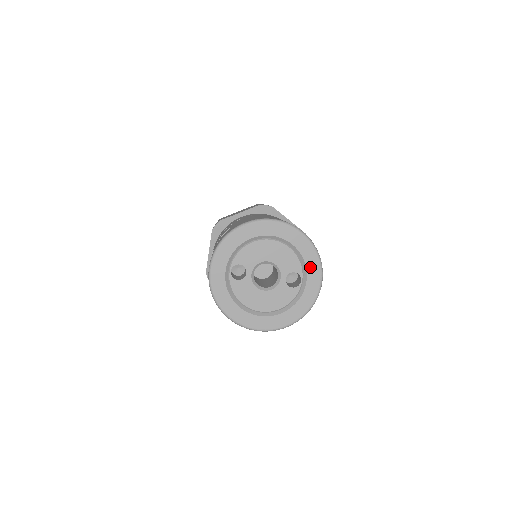
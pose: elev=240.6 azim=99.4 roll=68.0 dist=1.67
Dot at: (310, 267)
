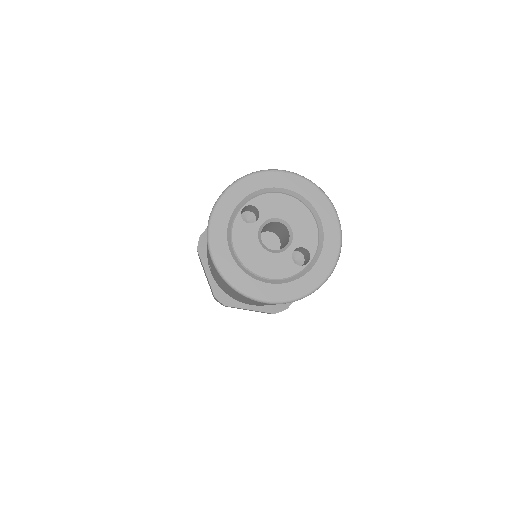
Dot at: (326, 253)
